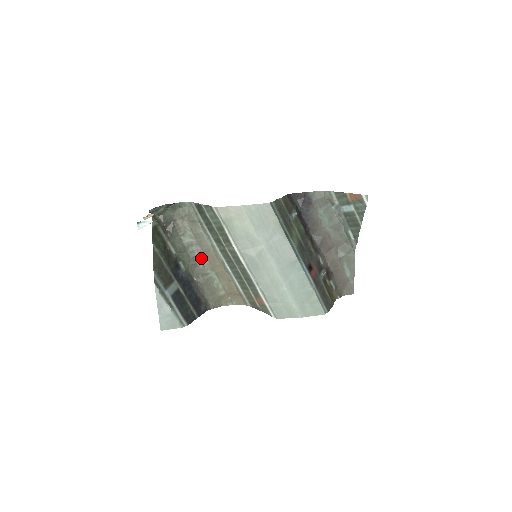
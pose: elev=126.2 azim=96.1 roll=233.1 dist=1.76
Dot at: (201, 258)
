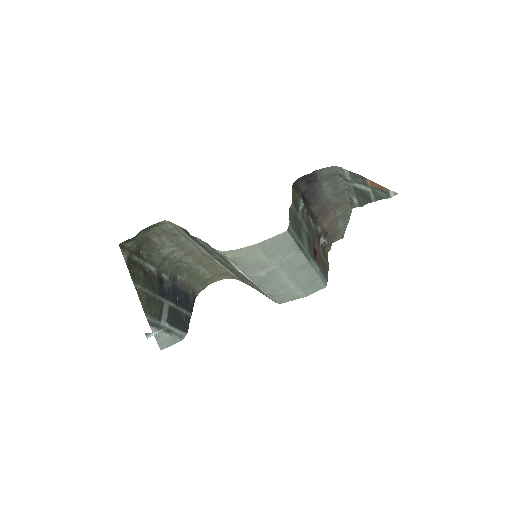
Dot at: (184, 259)
